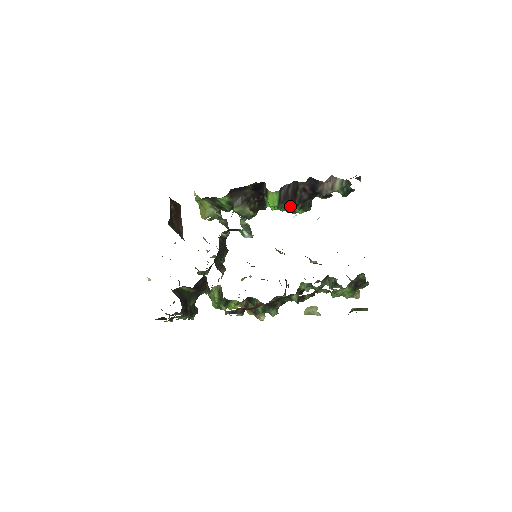
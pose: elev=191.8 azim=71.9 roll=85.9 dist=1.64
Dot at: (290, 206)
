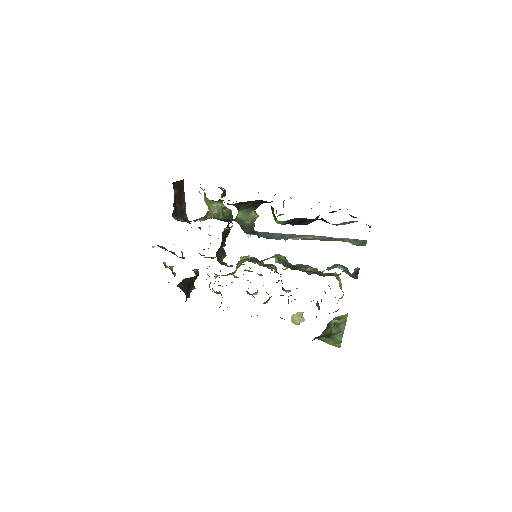
Dot at: (296, 224)
